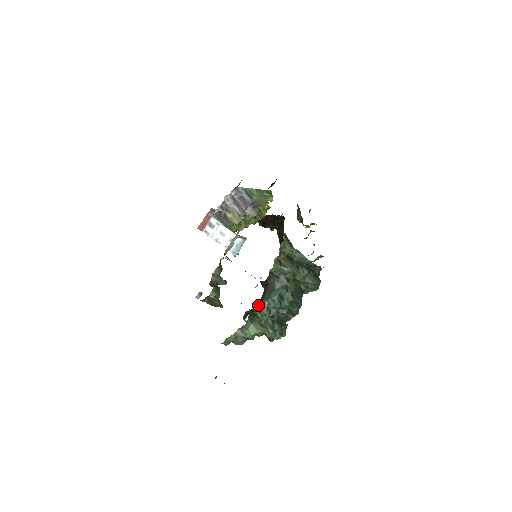
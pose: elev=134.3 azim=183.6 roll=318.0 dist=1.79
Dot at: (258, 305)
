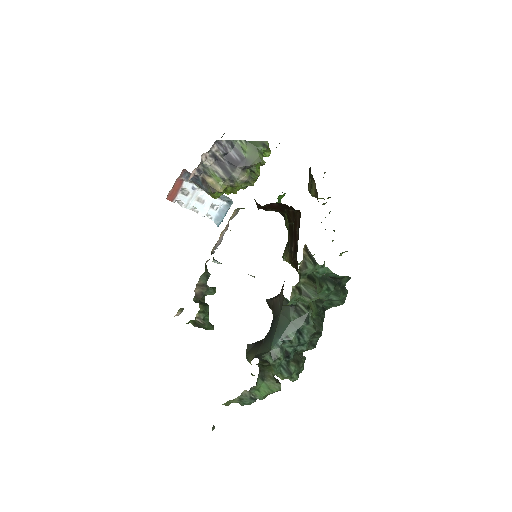
Dot at: (267, 342)
